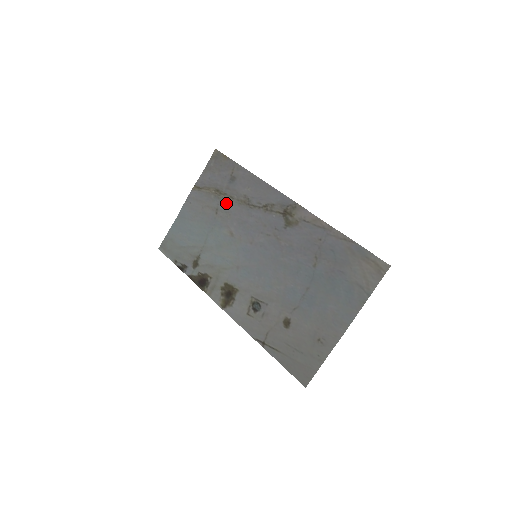
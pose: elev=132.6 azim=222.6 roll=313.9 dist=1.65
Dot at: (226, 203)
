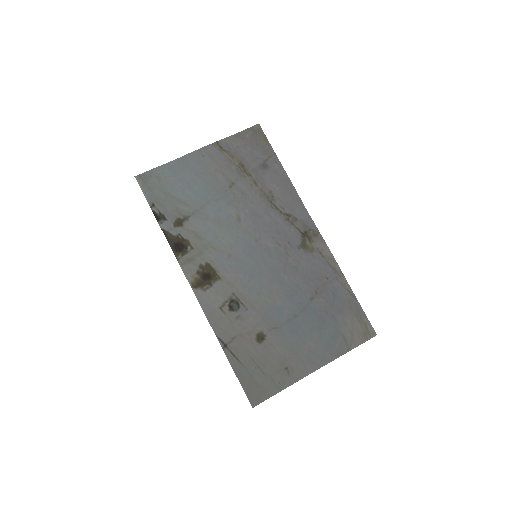
Dot at: (247, 184)
